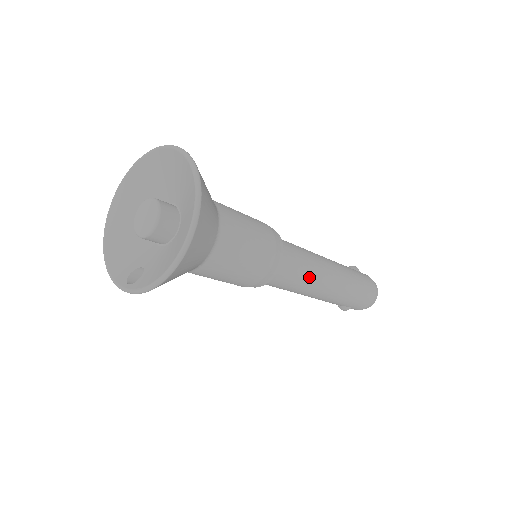
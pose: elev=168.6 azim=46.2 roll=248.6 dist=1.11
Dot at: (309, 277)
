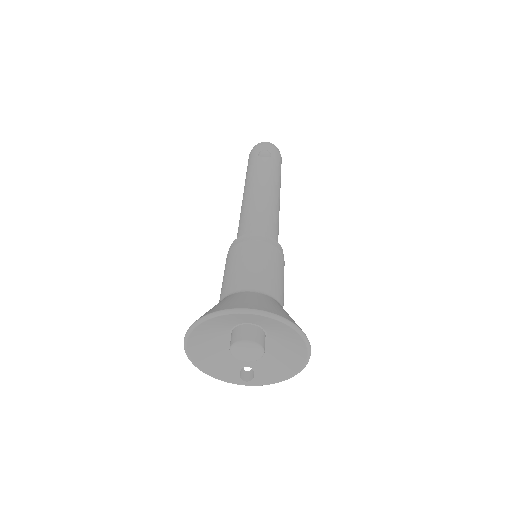
Dot at: occluded
